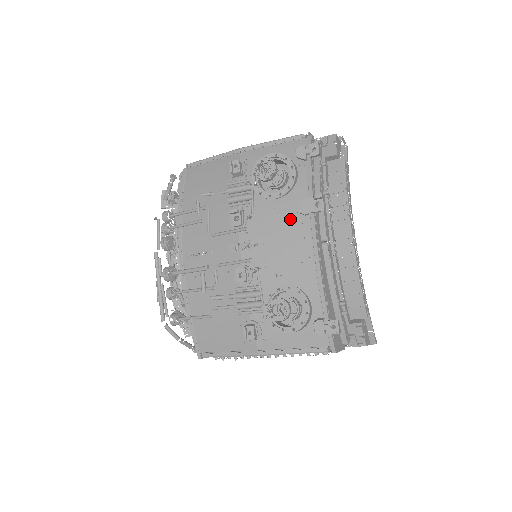
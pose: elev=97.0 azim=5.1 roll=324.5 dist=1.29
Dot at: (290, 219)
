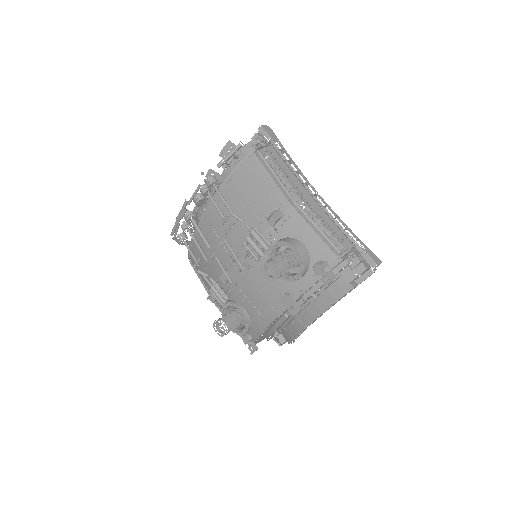
Dot at: (273, 292)
